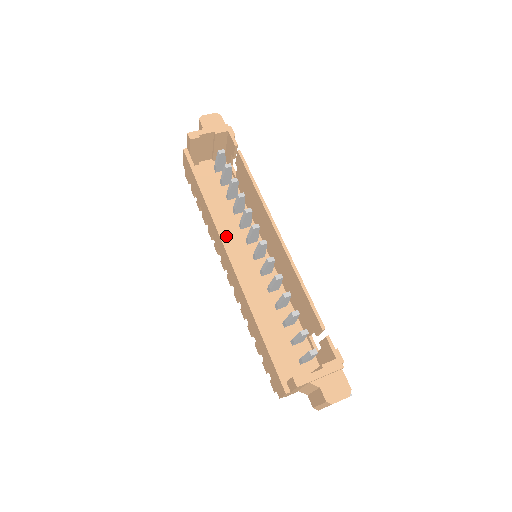
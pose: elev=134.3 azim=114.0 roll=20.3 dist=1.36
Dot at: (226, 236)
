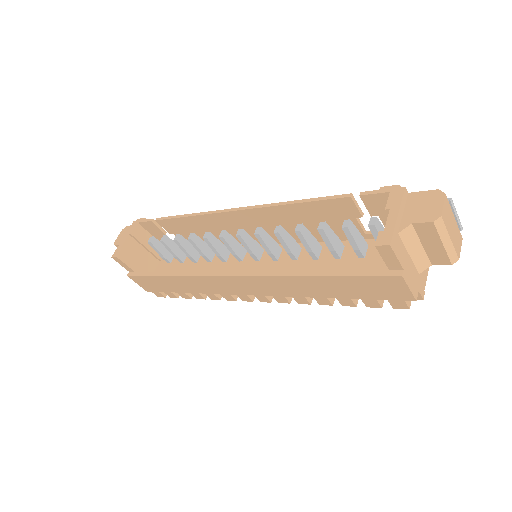
Dot at: occluded
